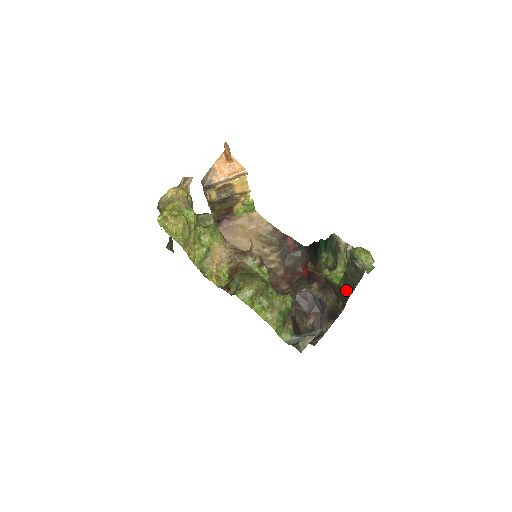
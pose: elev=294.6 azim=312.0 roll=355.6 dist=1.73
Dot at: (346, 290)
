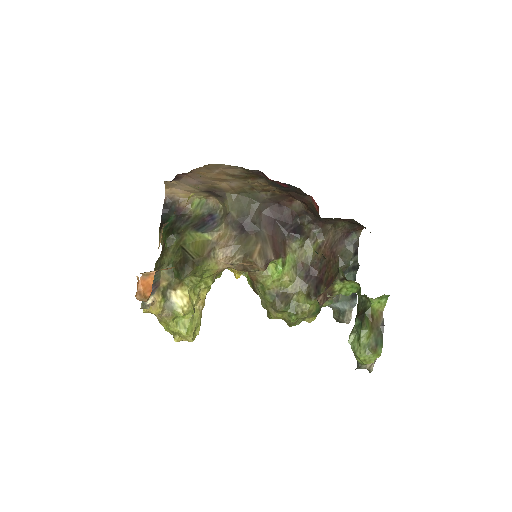
Dot at: occluded
